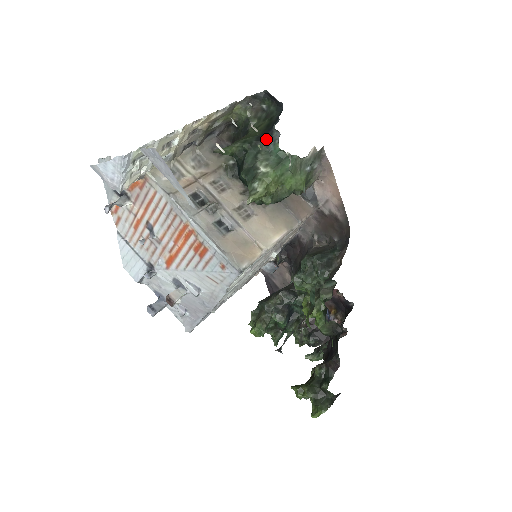
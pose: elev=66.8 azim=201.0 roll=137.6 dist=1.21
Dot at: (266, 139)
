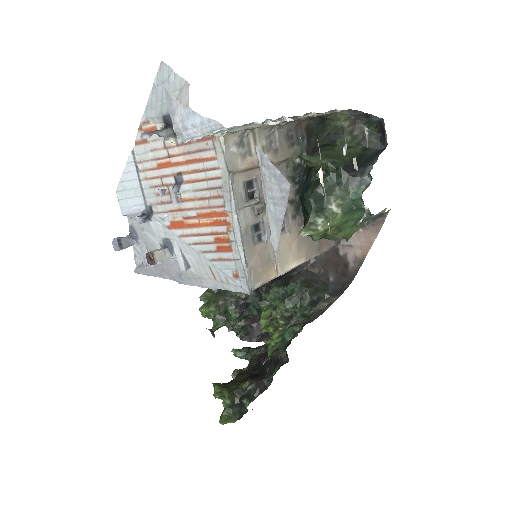
Dot at: (354, 175)
